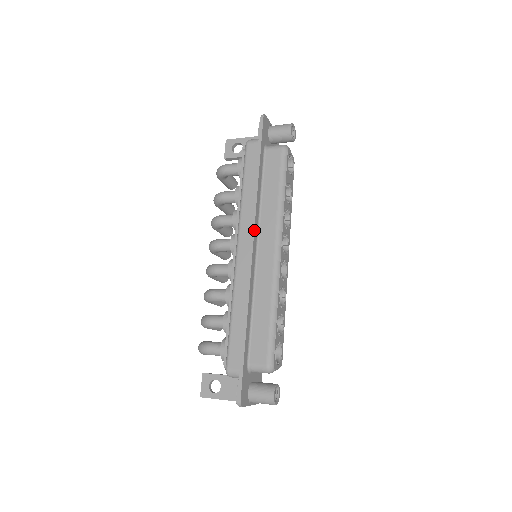
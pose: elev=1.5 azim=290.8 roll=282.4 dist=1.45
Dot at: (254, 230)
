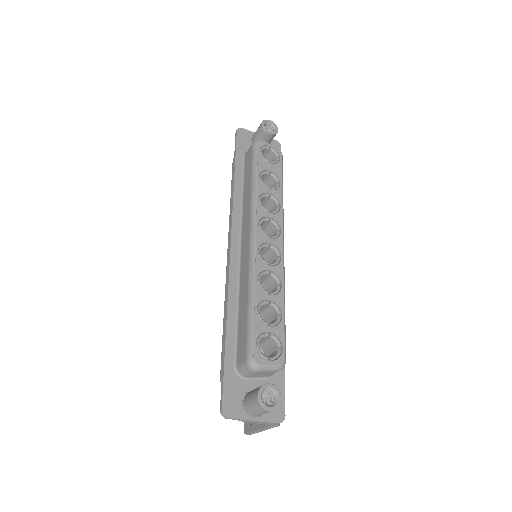
Dot at: (232, 227)
